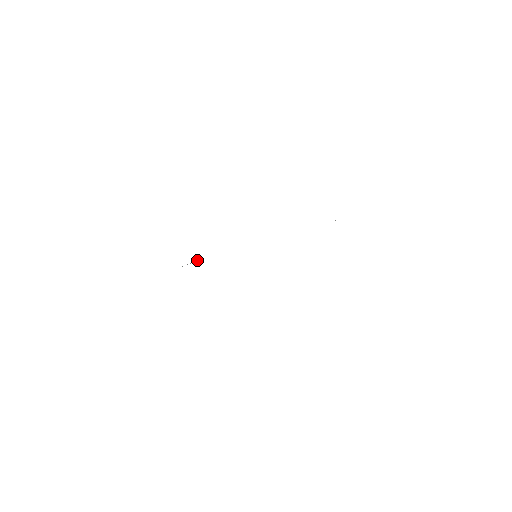
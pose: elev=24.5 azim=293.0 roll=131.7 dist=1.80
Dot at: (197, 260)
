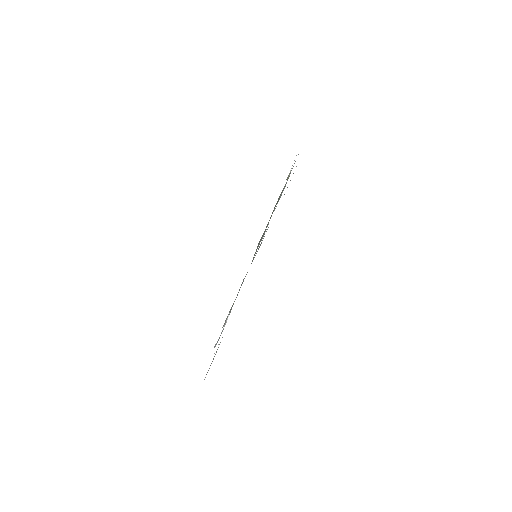
Dot at: (228, 315)
